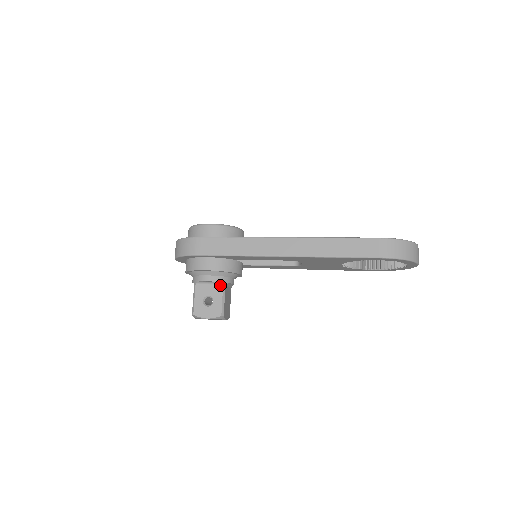
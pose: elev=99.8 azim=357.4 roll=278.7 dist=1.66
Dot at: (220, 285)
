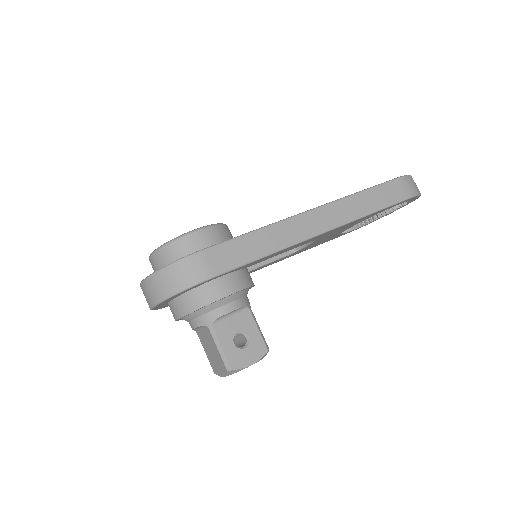
Dot at: (245, 310)
